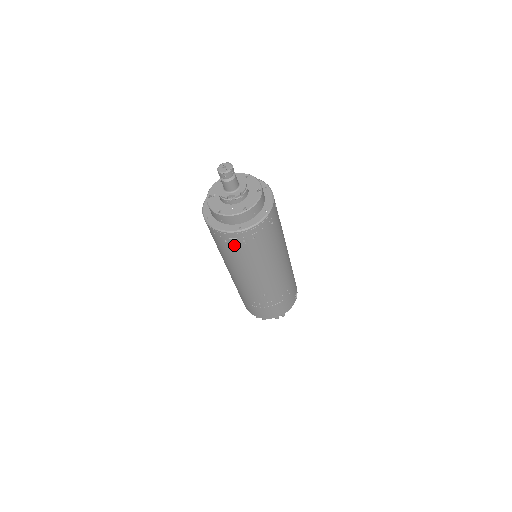
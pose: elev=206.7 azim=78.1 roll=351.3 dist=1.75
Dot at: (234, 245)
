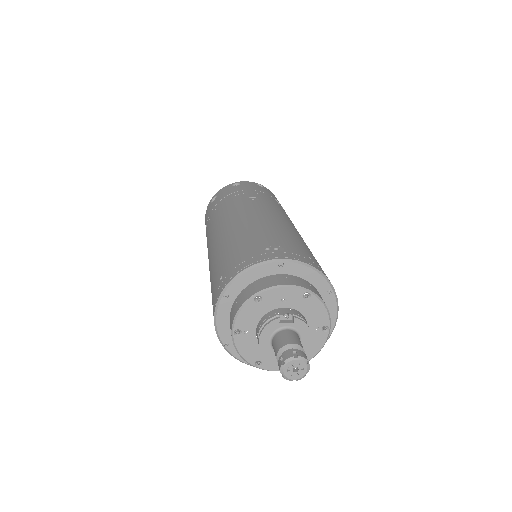
Dot at: occluded
